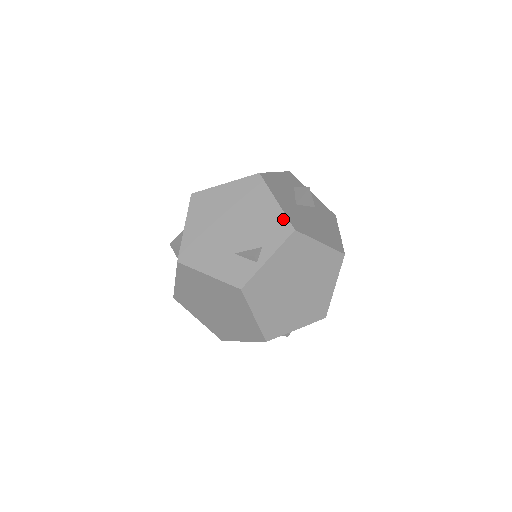
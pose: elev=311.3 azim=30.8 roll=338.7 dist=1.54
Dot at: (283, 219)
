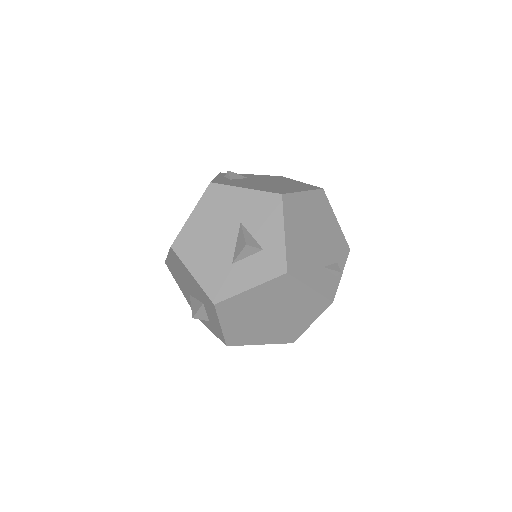
Dot at: (343, 238)
